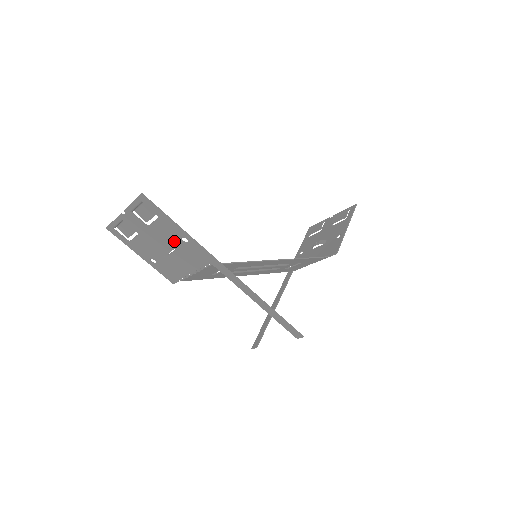
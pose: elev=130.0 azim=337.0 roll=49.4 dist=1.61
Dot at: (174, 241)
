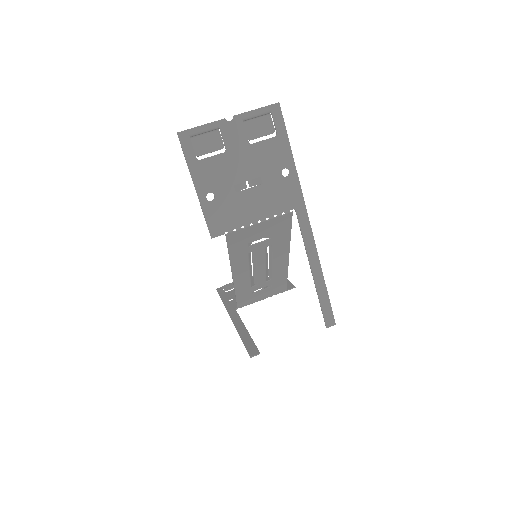
Dot at: (270, 171)
